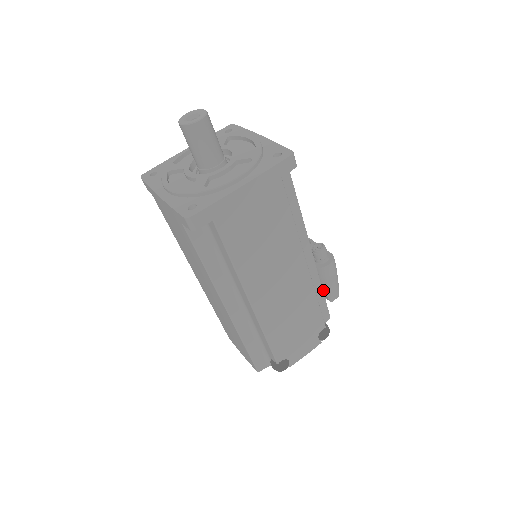
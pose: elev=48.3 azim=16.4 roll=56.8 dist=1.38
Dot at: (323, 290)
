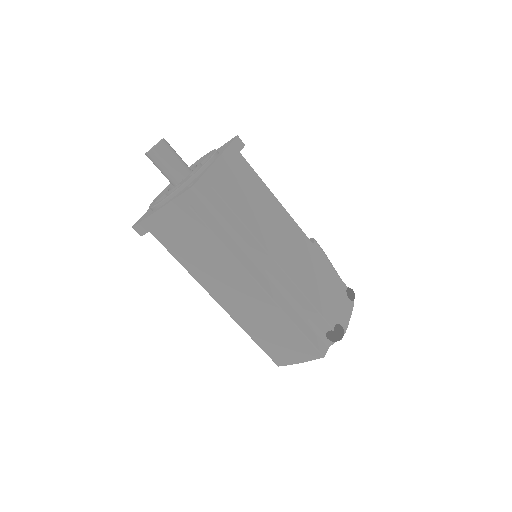
Dot at: occluded
